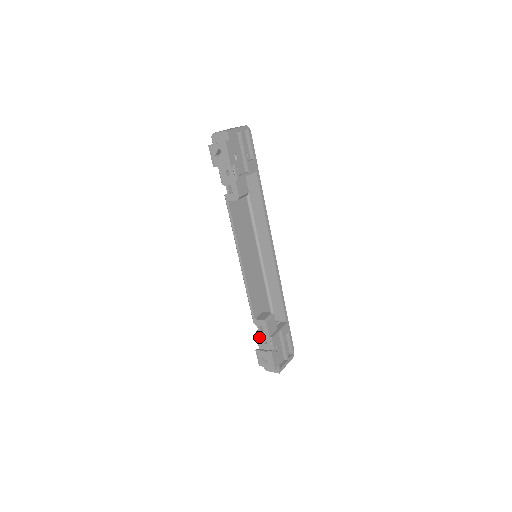
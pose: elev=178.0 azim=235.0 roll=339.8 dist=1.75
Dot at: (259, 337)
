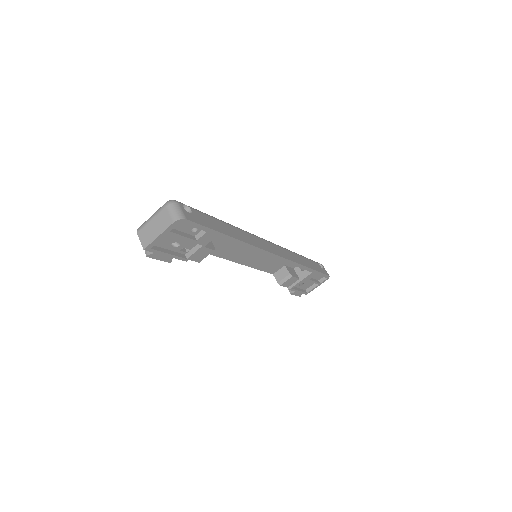
Dot at: occluded
